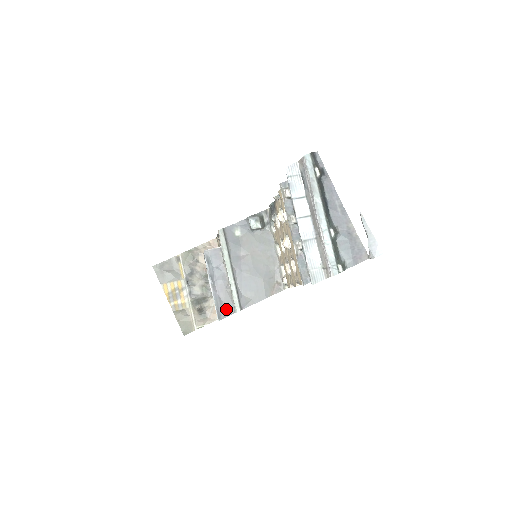
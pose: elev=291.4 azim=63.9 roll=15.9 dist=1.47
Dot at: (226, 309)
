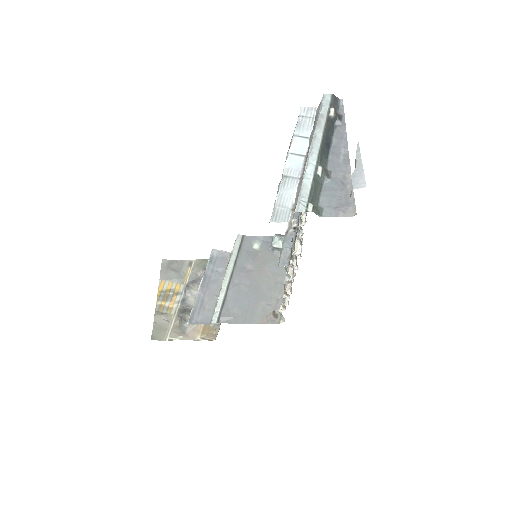
Dot at: (203, 316)
